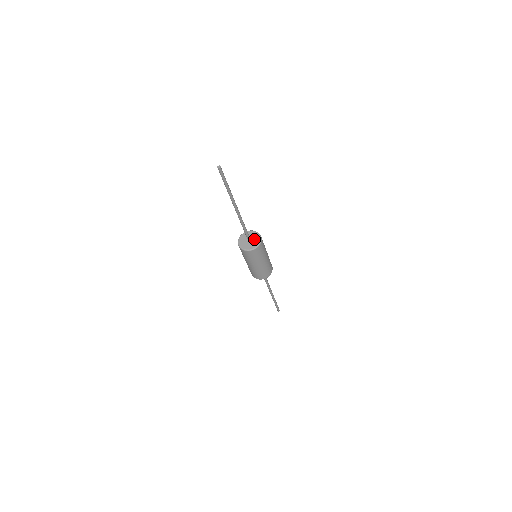
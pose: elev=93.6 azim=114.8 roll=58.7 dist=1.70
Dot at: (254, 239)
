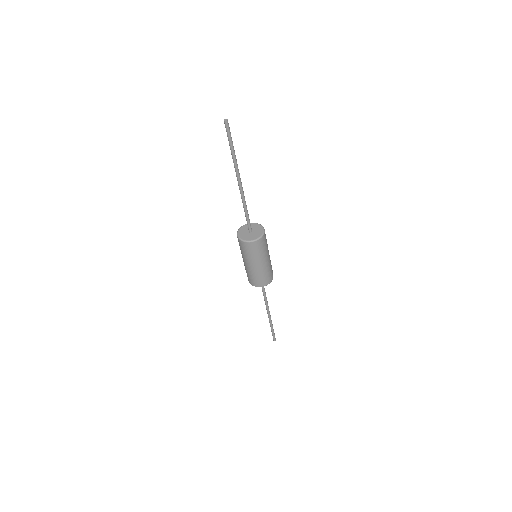
Dot at: (256, 232)
